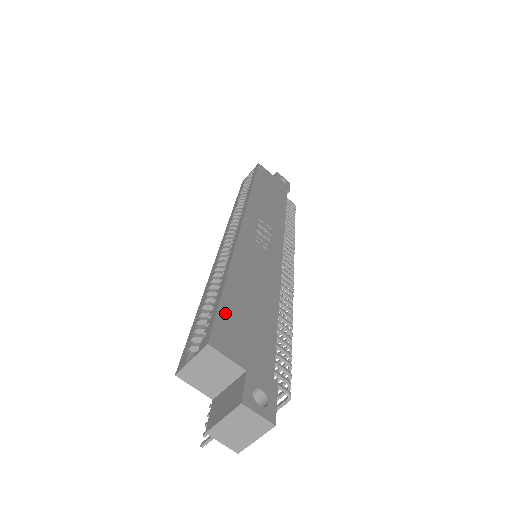
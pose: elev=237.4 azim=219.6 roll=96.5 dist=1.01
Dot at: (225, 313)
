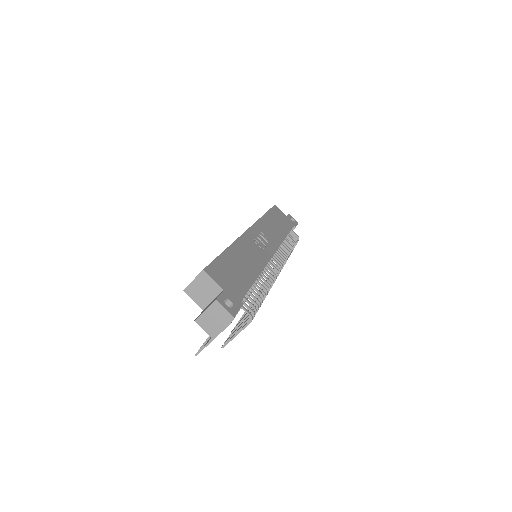
Dot at: (219, 263)
